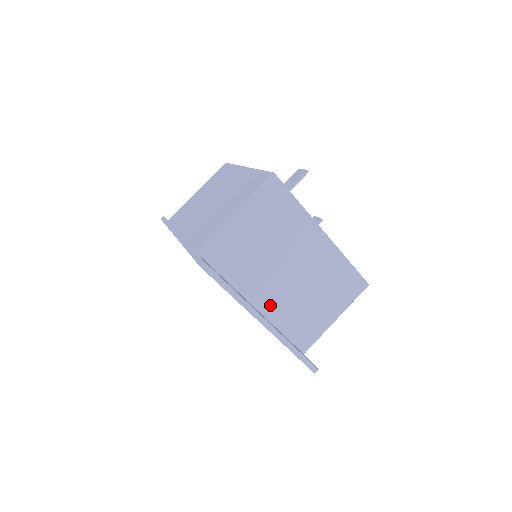
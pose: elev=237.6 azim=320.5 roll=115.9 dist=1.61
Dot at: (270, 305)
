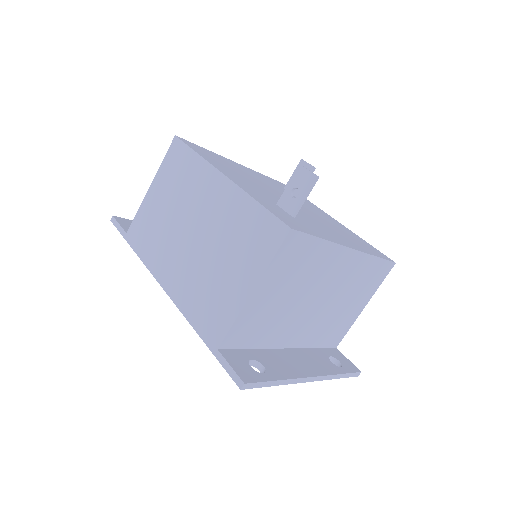
Dot at: (302, 337)
